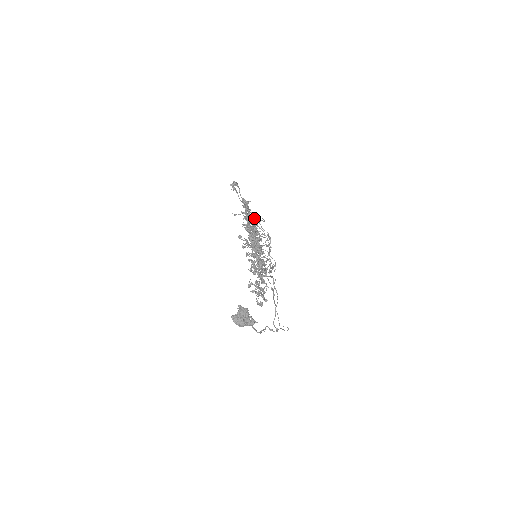
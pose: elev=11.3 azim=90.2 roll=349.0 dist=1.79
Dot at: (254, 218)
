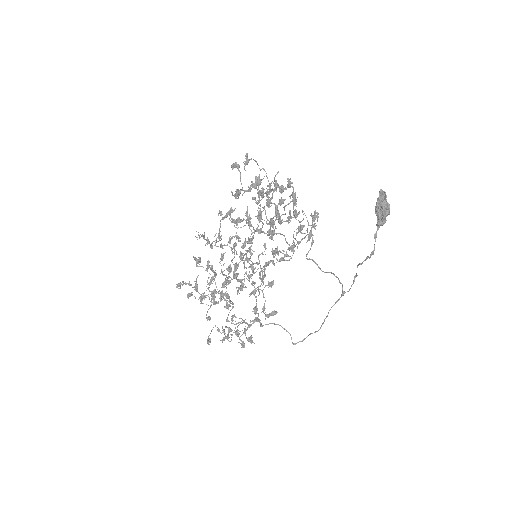
Dot at: (258, 202)
